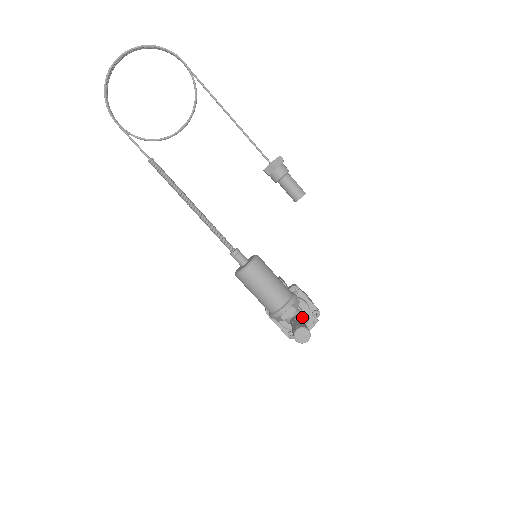
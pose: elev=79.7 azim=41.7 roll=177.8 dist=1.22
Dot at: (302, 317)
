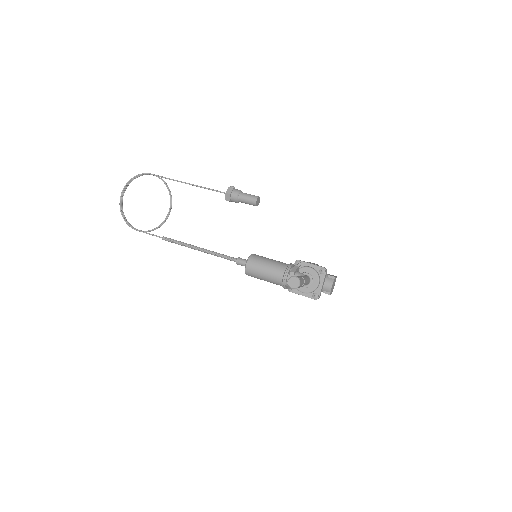
Dot at: (313, 279)
